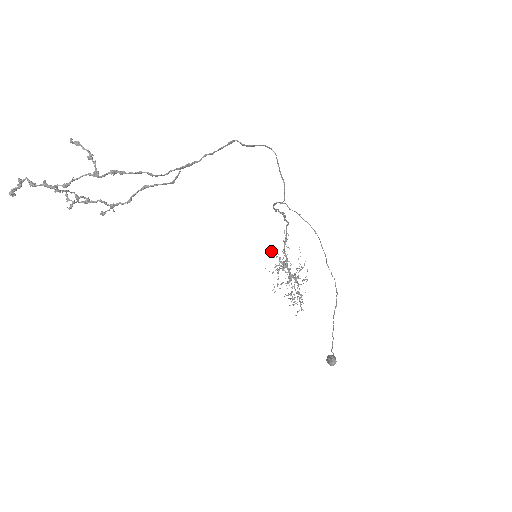
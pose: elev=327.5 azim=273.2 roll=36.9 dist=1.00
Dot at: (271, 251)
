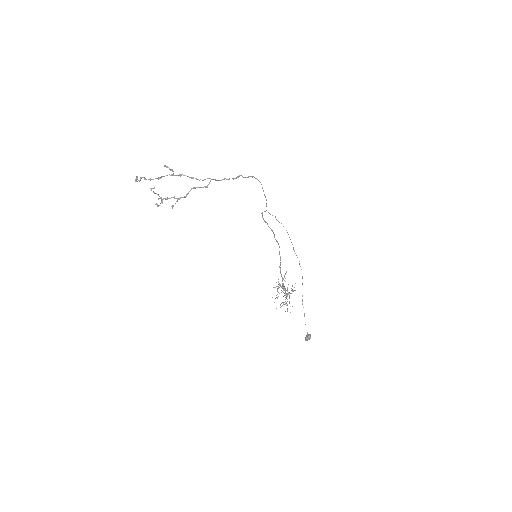
Dot at: (277, 286)
